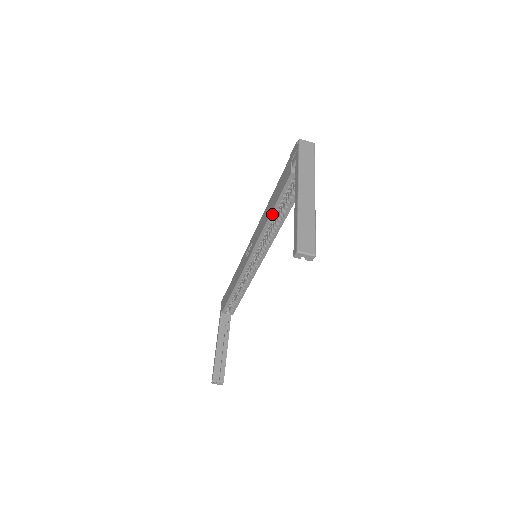
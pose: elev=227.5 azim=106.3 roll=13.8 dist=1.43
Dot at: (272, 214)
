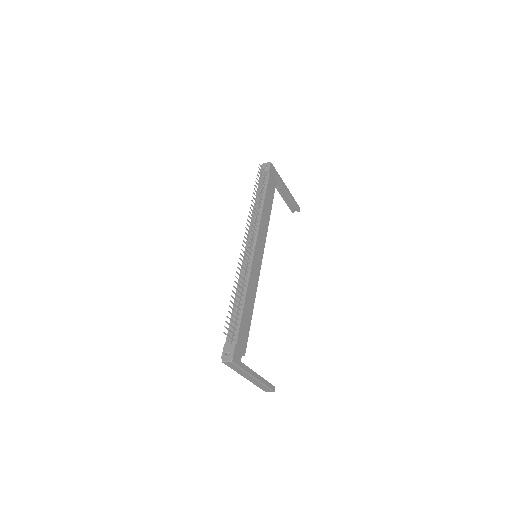
Dot at: occluded
